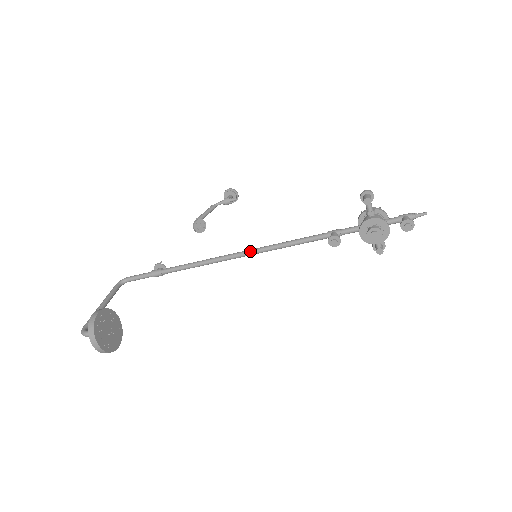
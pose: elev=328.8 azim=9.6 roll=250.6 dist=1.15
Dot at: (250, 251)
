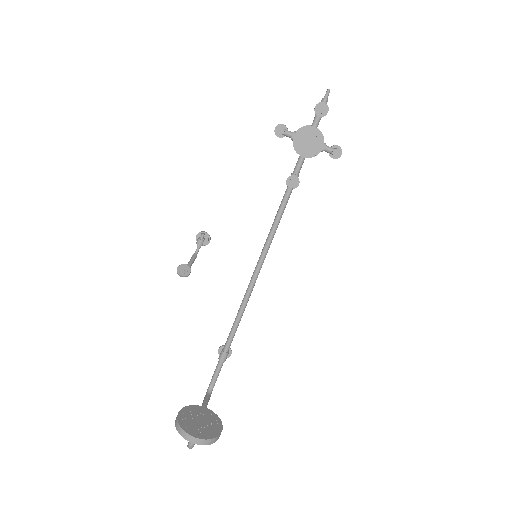
Dot at: (258, 262)
